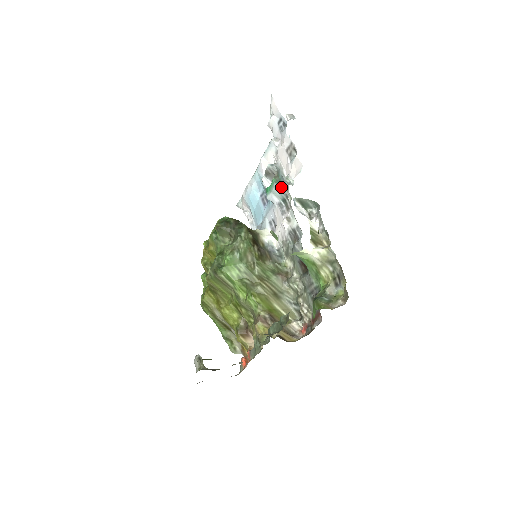
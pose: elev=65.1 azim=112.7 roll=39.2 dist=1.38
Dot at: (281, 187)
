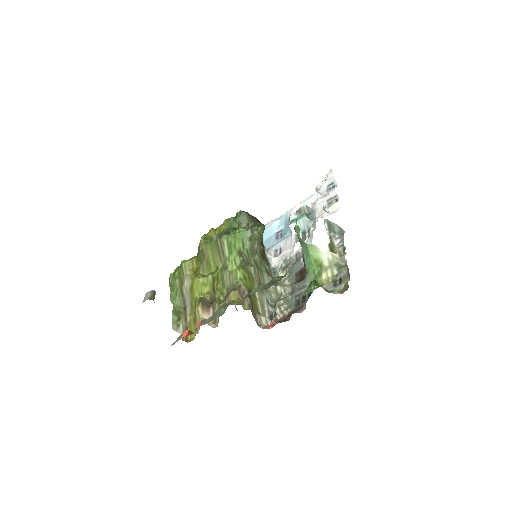
Dot at: (309, 220)
